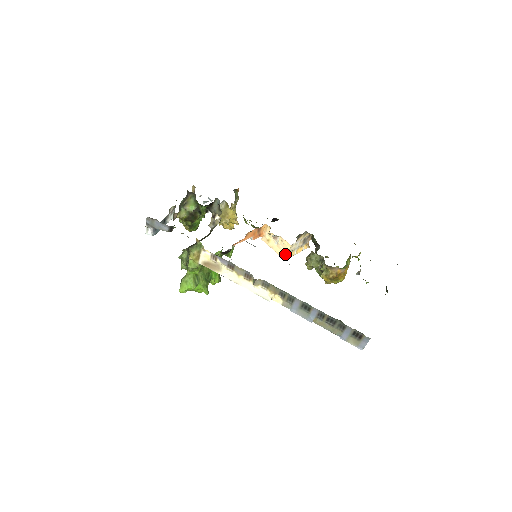
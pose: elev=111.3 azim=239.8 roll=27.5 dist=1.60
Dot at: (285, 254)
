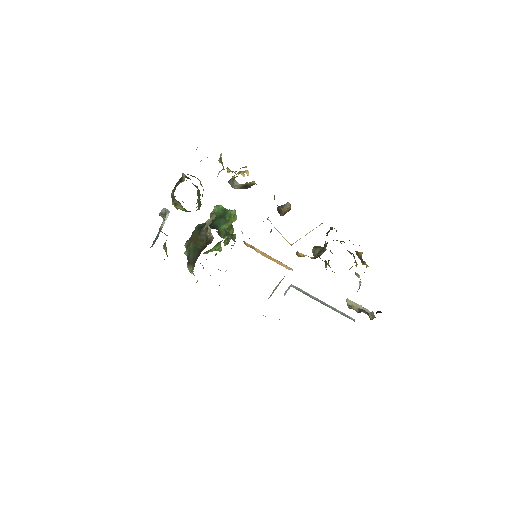
Dot at: (290, 244)
